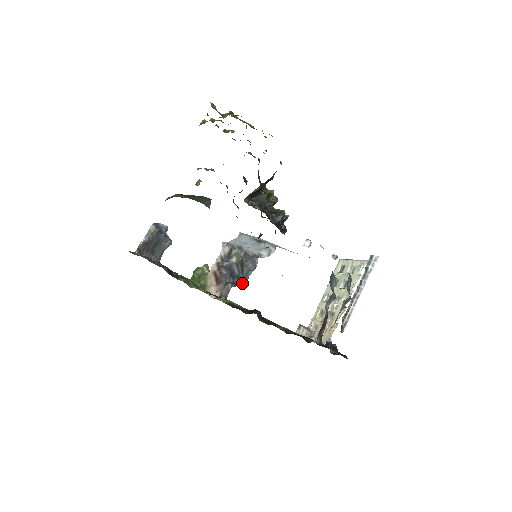
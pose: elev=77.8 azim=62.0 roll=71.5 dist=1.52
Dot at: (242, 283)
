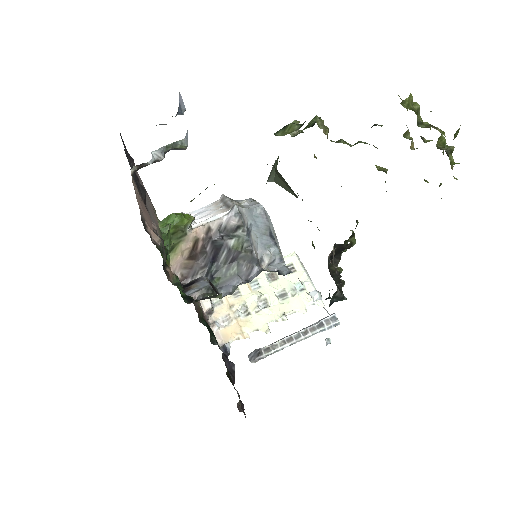
Dot at: (219, 284)
